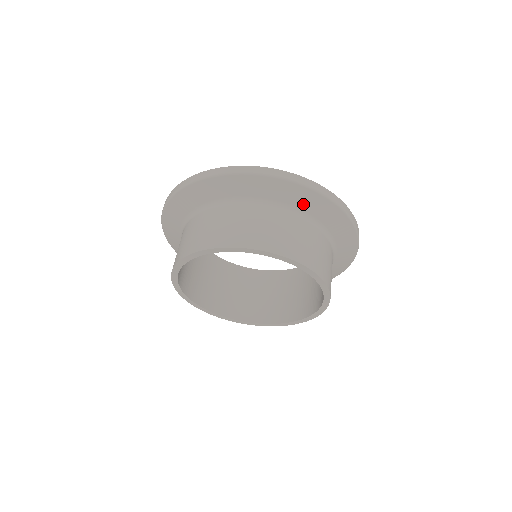
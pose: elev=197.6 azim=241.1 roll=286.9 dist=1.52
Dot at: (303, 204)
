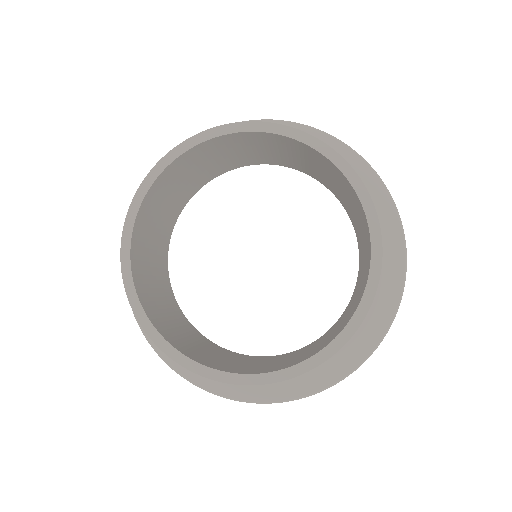
Dot at: occluded
